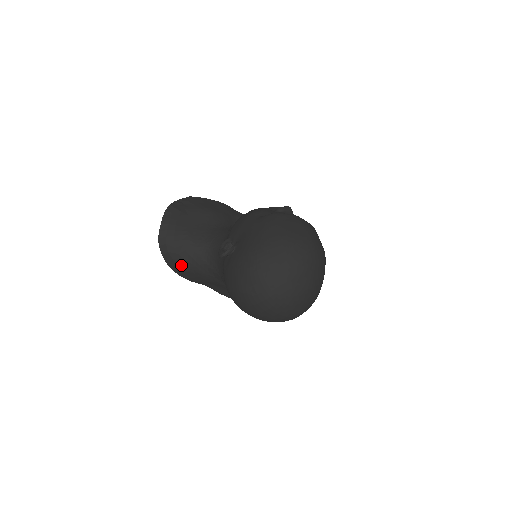
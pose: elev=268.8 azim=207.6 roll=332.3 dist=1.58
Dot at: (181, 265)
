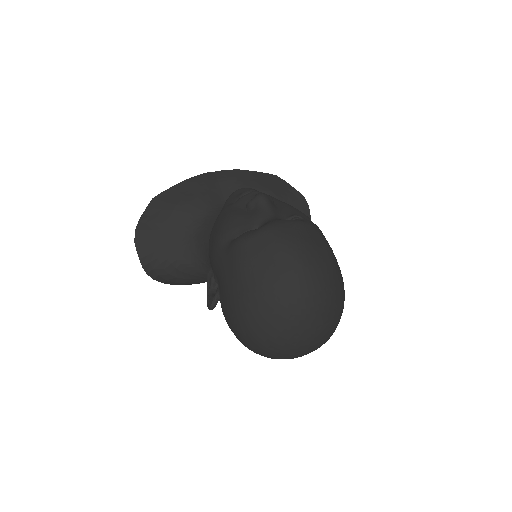
Dot at: (188, 283)
